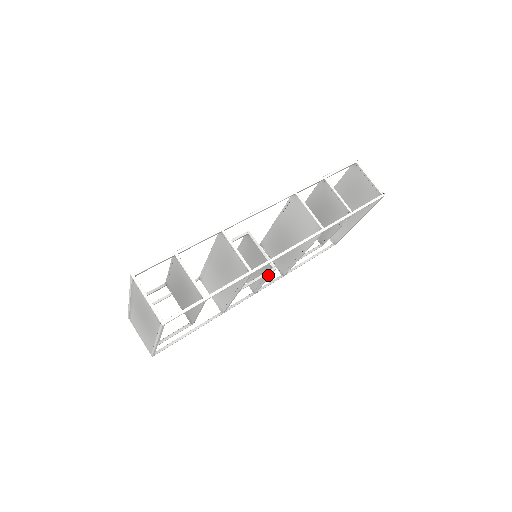
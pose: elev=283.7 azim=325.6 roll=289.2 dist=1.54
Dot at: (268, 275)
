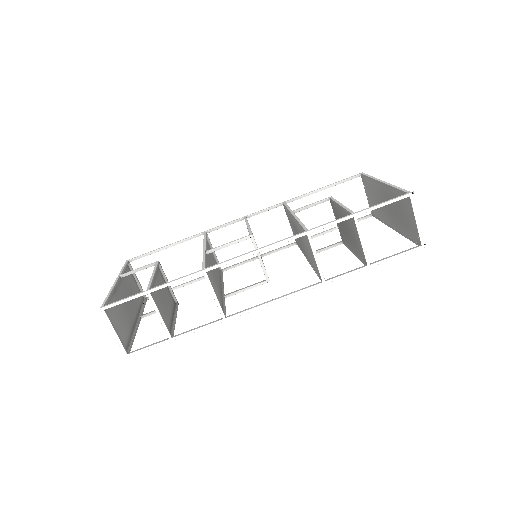
Dot at: occluded
